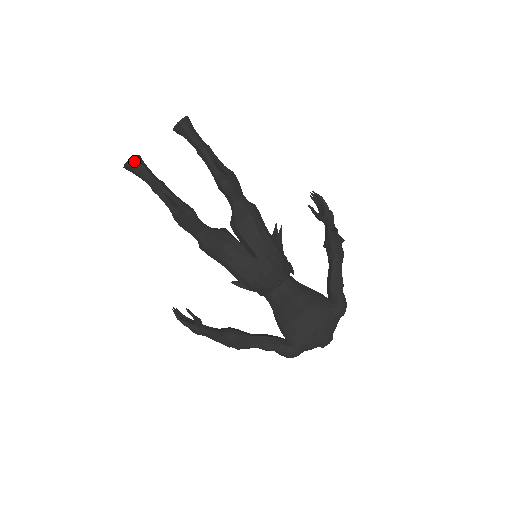
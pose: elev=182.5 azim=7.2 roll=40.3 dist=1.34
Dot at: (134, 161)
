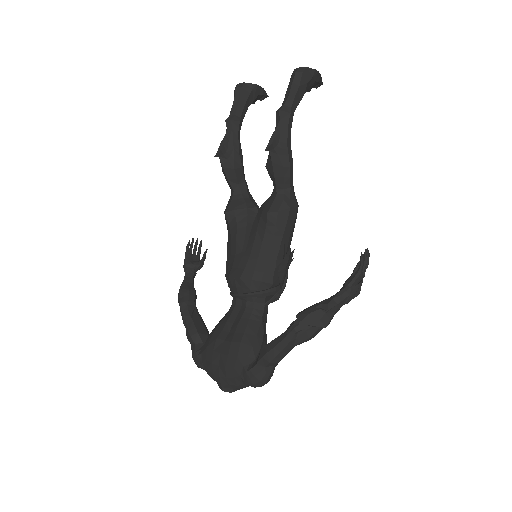
Dot at: (239, 87)
